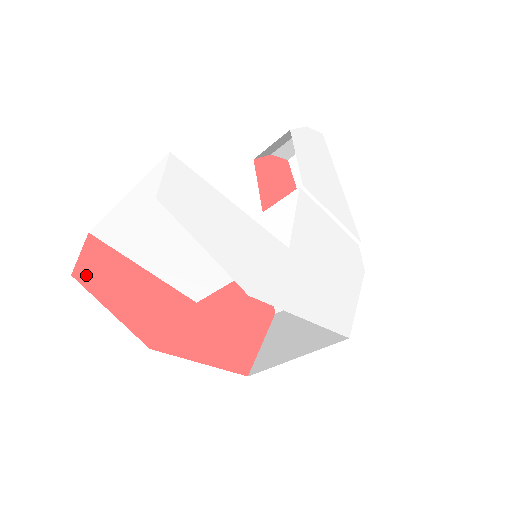
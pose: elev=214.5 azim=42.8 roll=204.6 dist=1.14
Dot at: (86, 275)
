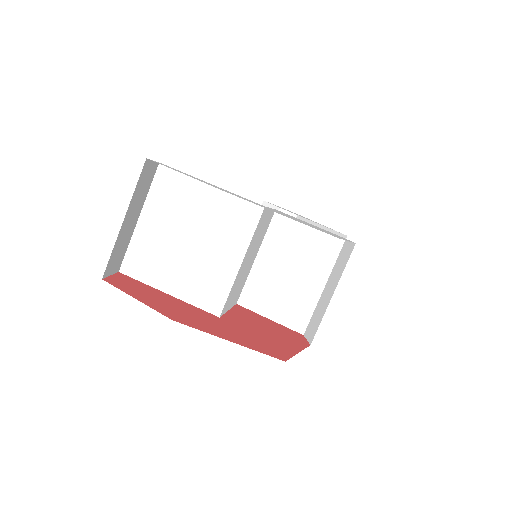
Dot at: (115, 282)
